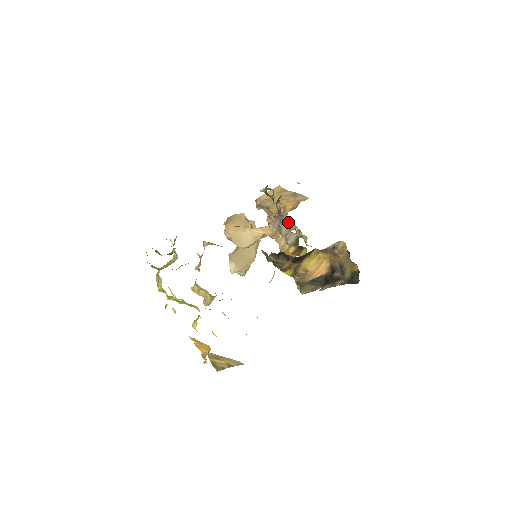
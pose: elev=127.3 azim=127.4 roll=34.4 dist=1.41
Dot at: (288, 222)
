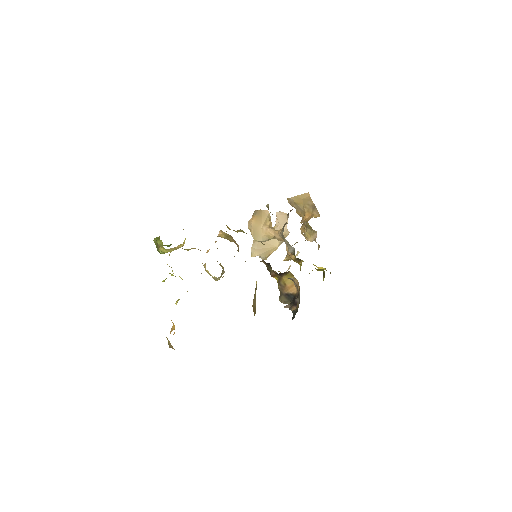
Dot at: (301, 230)
